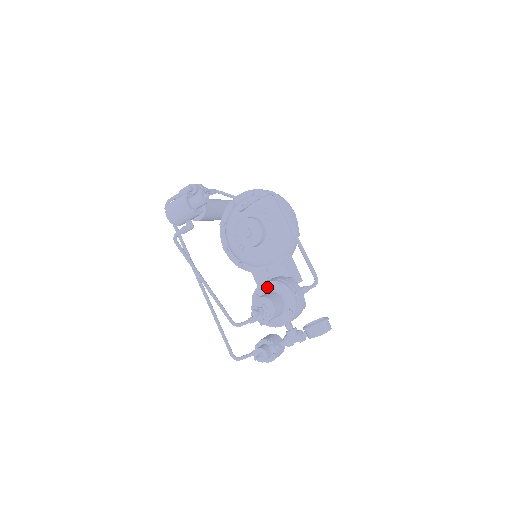
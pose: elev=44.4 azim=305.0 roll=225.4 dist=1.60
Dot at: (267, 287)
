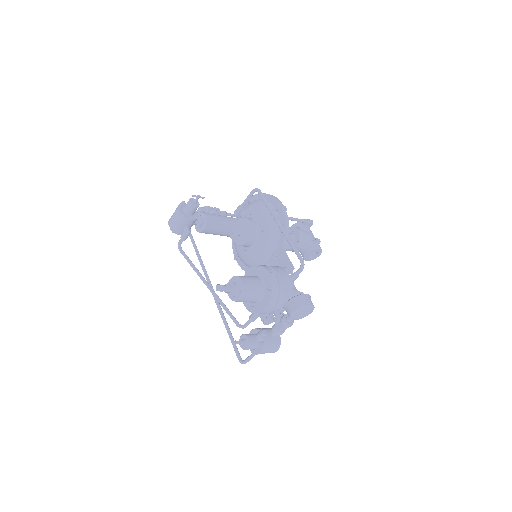
Dot at: (250, 274)
